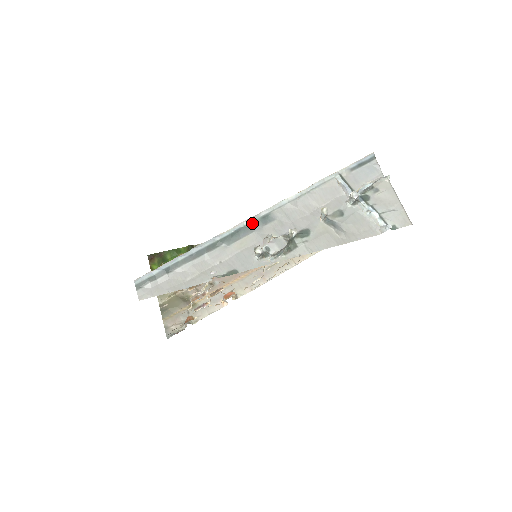
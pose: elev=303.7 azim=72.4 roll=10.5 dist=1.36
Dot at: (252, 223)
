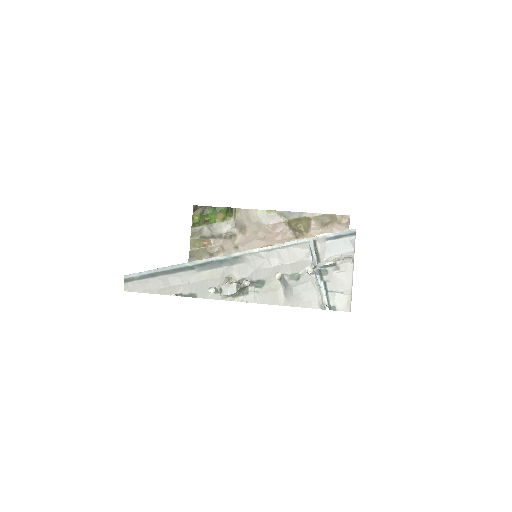
Dot at: (223, 260)
